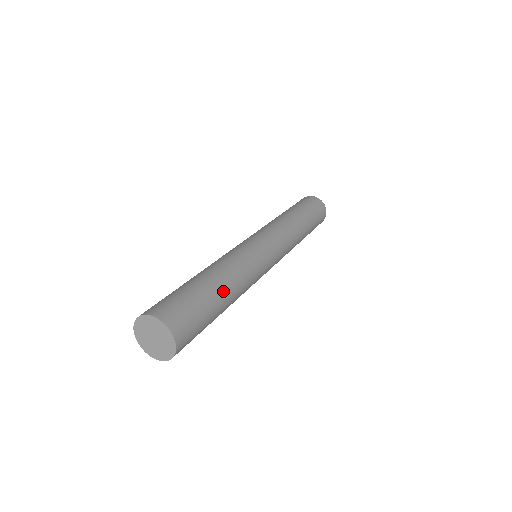
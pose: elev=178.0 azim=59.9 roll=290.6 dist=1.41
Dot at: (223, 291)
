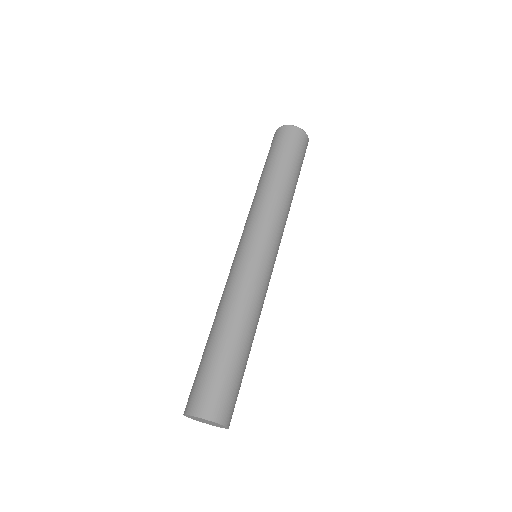
Dot at: (237, 340)
